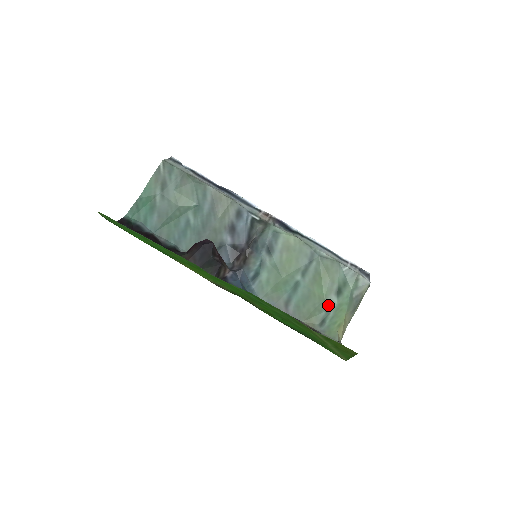
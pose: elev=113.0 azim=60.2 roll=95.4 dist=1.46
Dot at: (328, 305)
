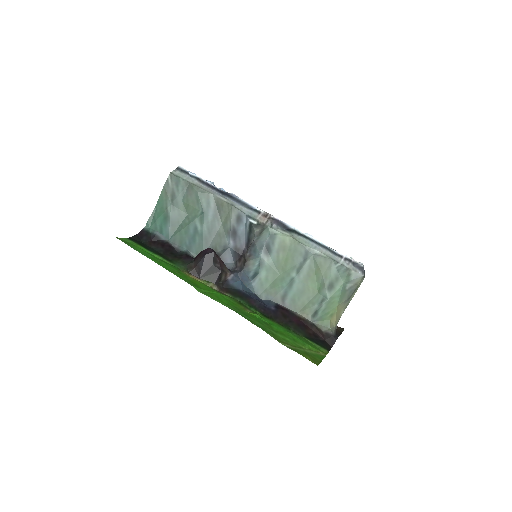
Dot at: (321, 298)
